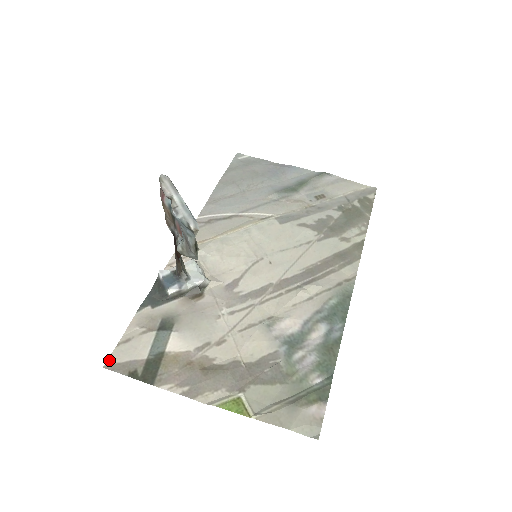
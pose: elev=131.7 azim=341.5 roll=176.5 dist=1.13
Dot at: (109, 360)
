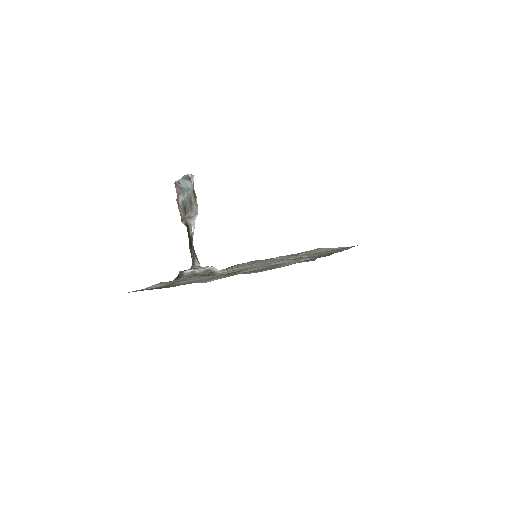
Dot at: occluded
